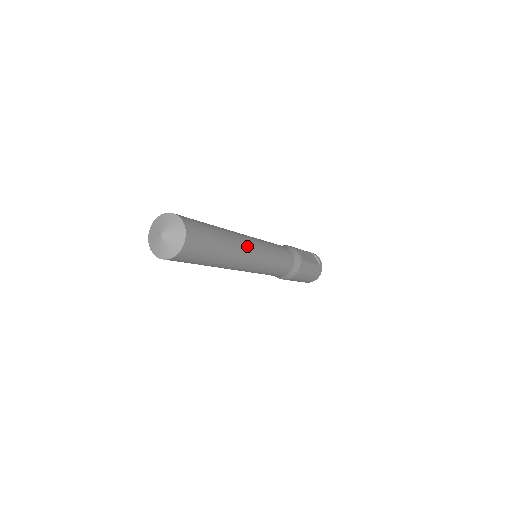
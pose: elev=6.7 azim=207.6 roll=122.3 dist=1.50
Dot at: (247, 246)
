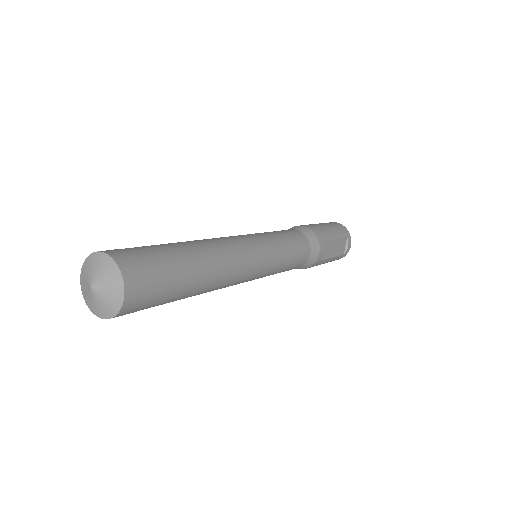
Dot at: (233, 279)
